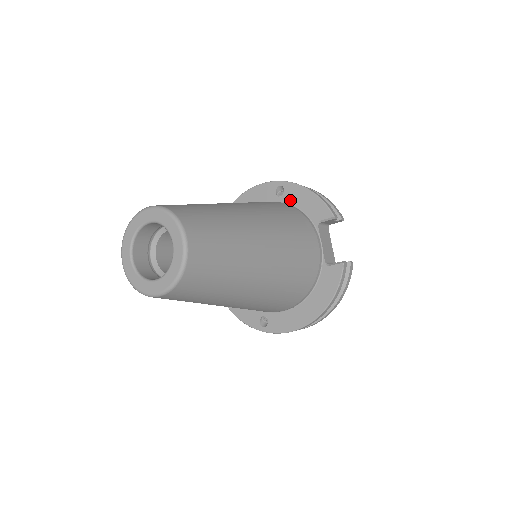
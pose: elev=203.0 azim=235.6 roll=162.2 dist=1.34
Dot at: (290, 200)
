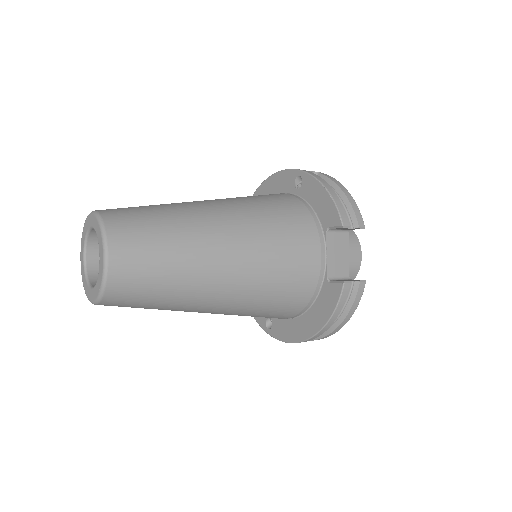
Dot at: (306, 195)
